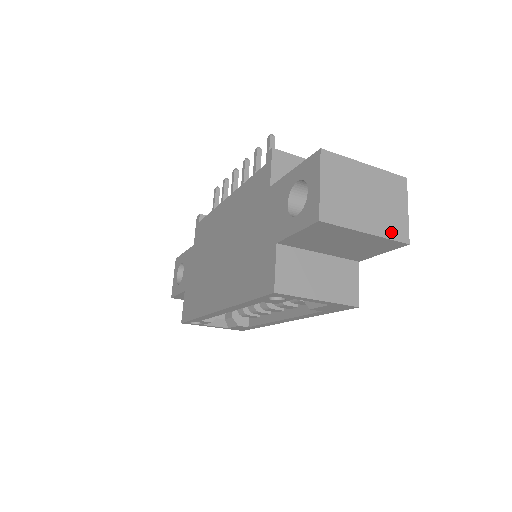
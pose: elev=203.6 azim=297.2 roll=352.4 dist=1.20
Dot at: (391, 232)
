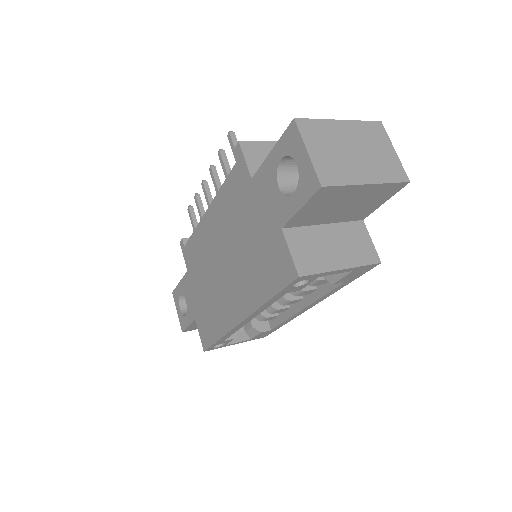
Dot at: (389, 176)
